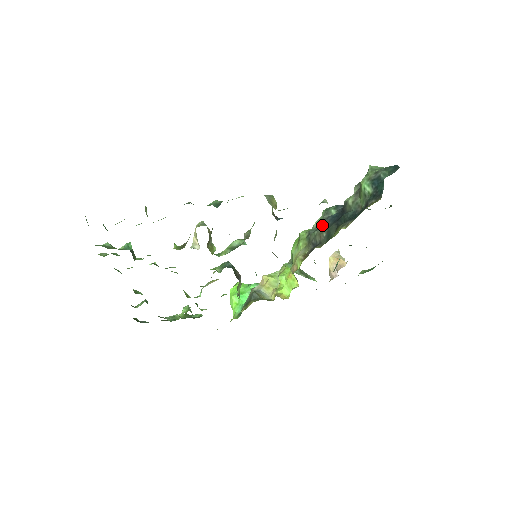
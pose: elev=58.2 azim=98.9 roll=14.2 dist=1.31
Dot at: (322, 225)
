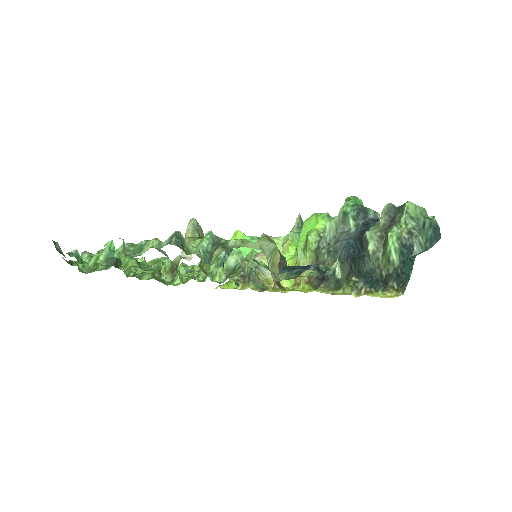
Dot at: (334, 250)
